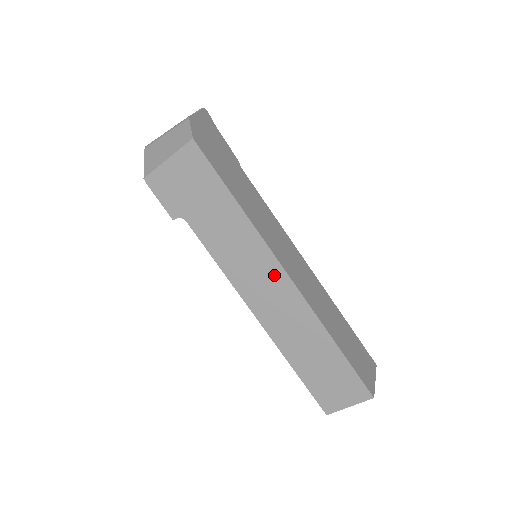
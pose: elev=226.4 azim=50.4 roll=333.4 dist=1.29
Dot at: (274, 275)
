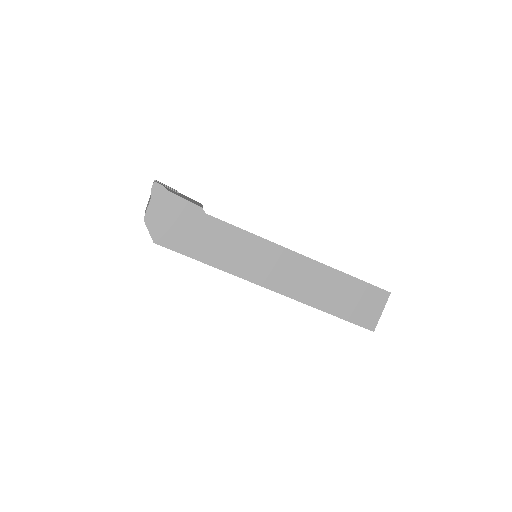
Dot at: occluded
